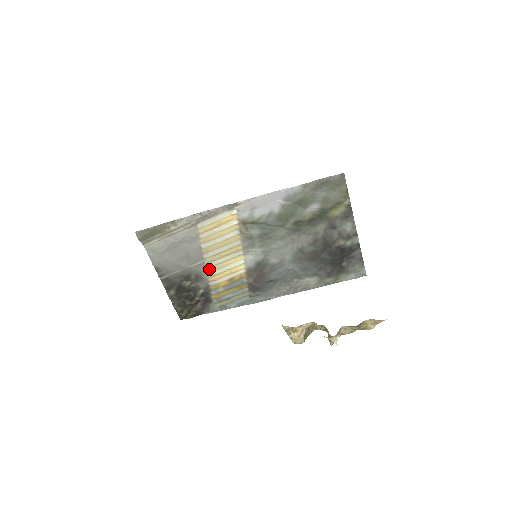
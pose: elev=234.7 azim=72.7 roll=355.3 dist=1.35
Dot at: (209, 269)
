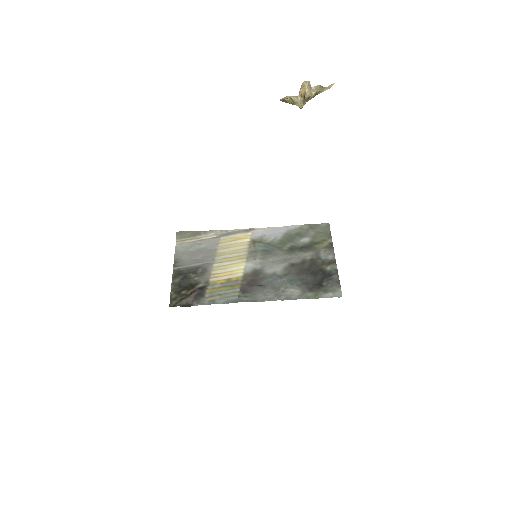
Dot at: (215, 268)
